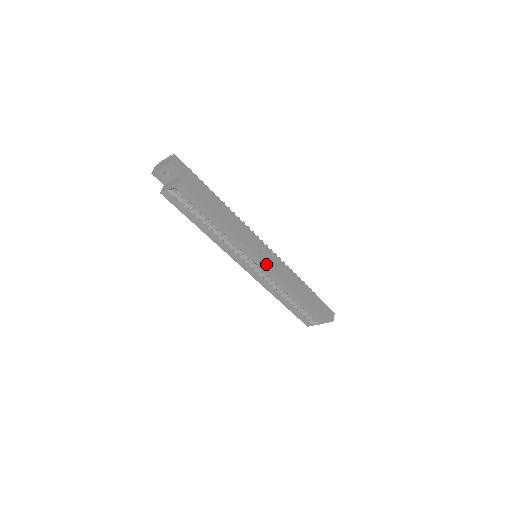
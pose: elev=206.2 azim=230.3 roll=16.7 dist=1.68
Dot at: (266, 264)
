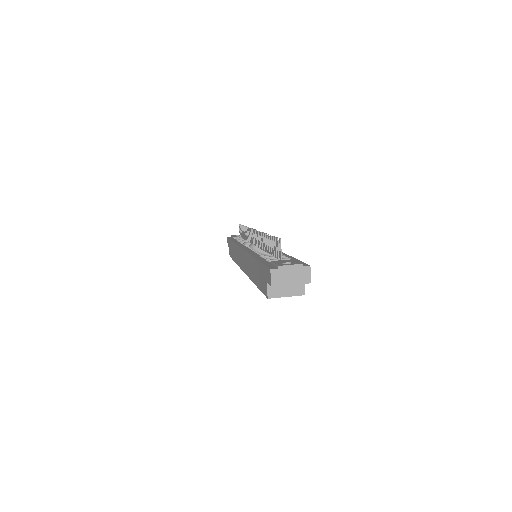
Dot at: occluded
